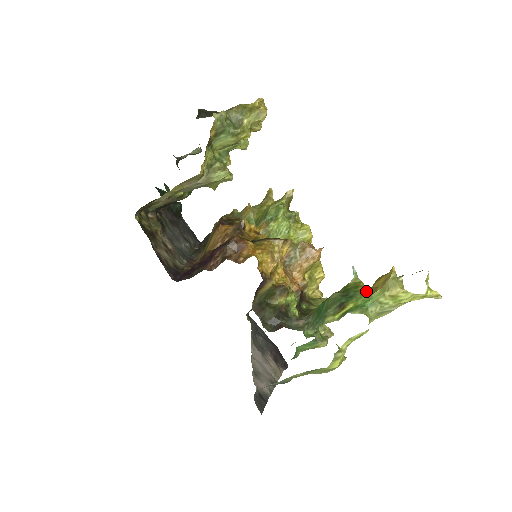
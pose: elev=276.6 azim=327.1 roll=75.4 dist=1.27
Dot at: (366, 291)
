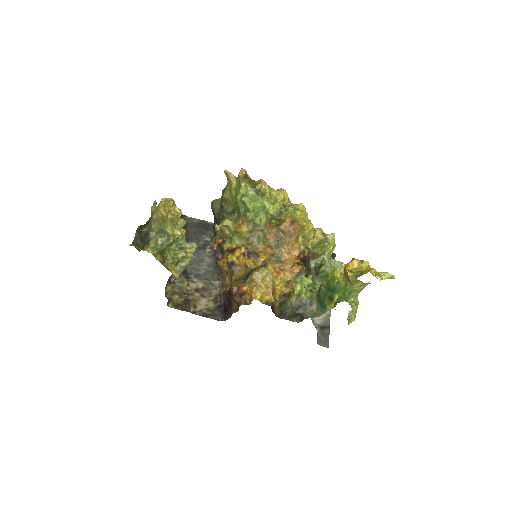
Dot at: (341, 285)
